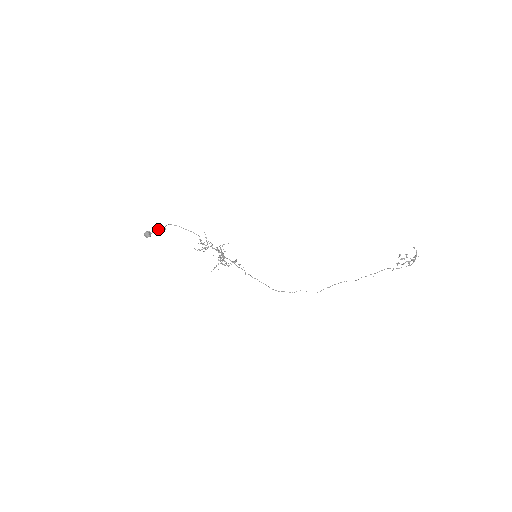
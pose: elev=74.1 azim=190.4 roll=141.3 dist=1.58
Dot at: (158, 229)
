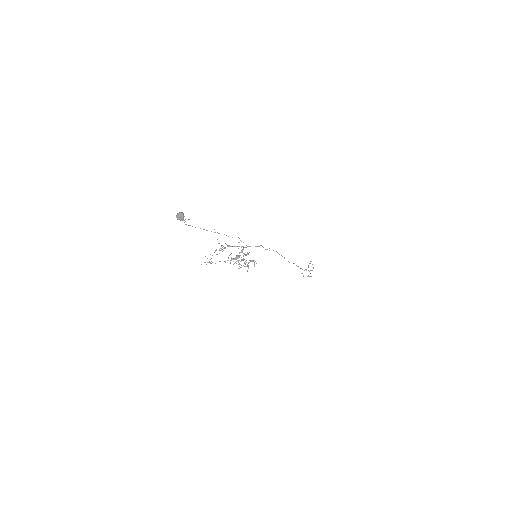
Dot at: (183, 220)
